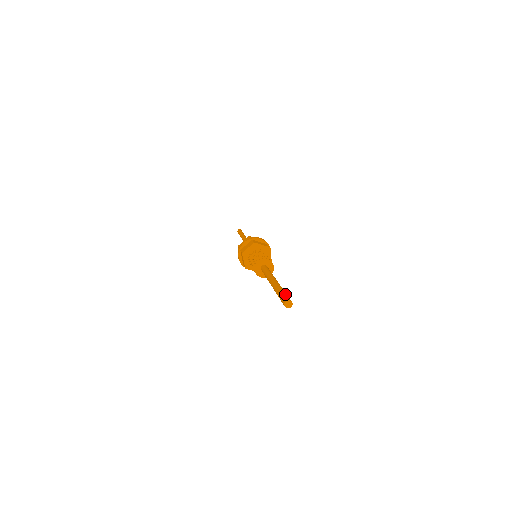
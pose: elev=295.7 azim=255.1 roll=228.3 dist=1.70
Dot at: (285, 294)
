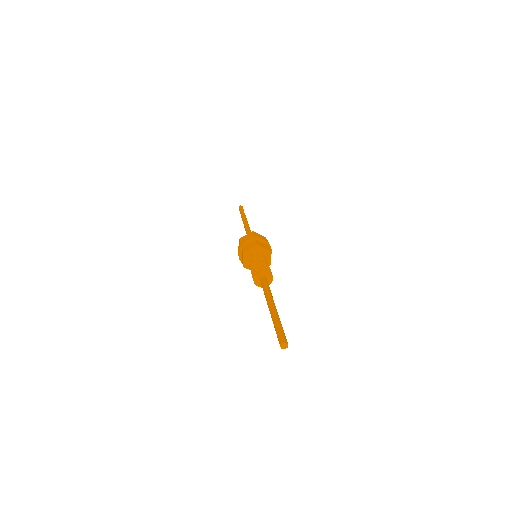
Dot at: (278, 333)
